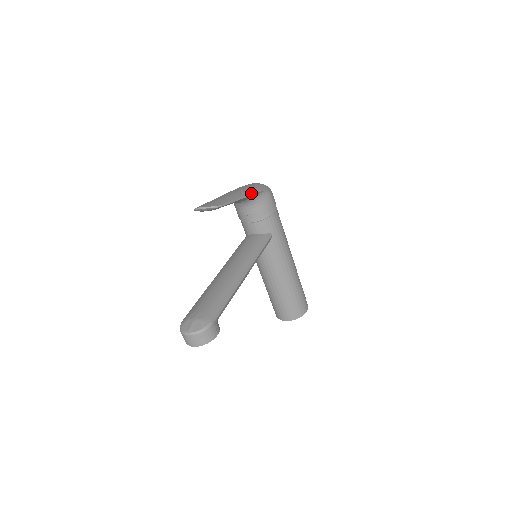
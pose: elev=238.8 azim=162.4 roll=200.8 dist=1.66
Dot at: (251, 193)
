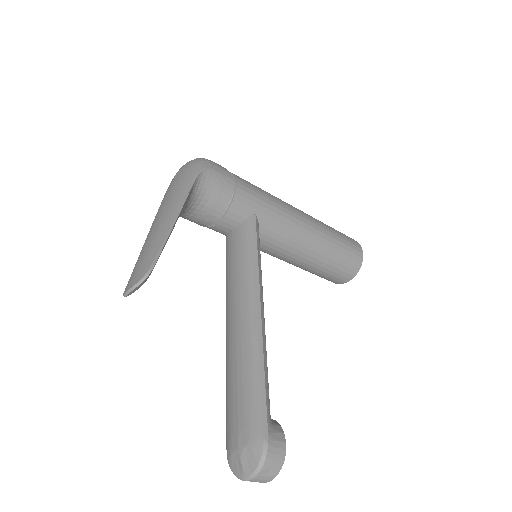
Dot at: (183, 198)
